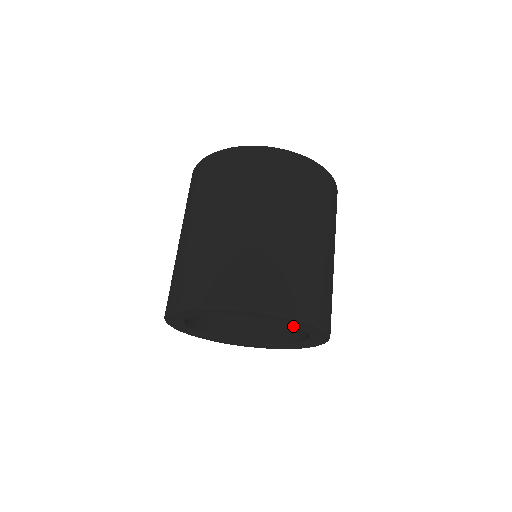
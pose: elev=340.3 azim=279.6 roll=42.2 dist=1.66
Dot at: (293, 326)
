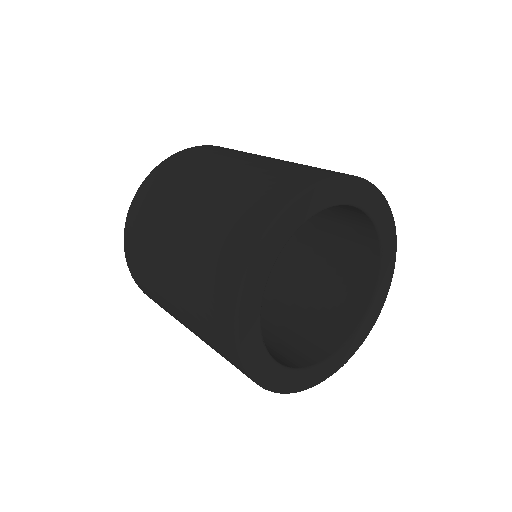
Dot at: (323, 336)
